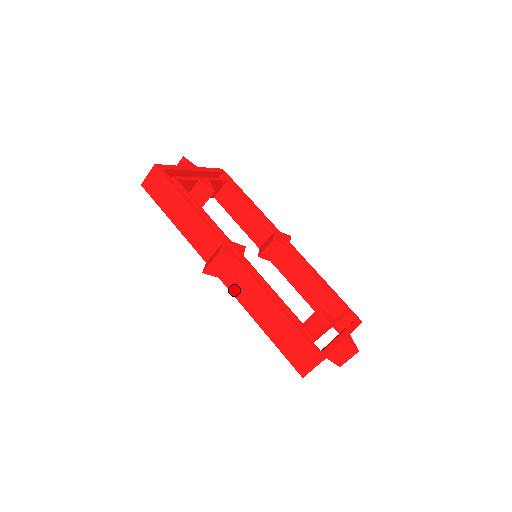
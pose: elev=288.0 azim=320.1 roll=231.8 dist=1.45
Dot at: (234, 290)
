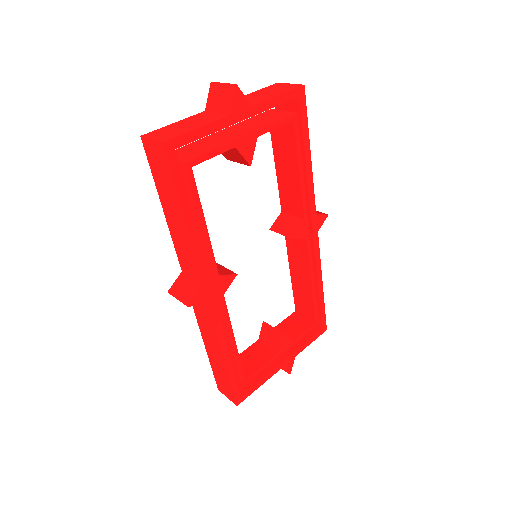
Dot at: (196, 312)
